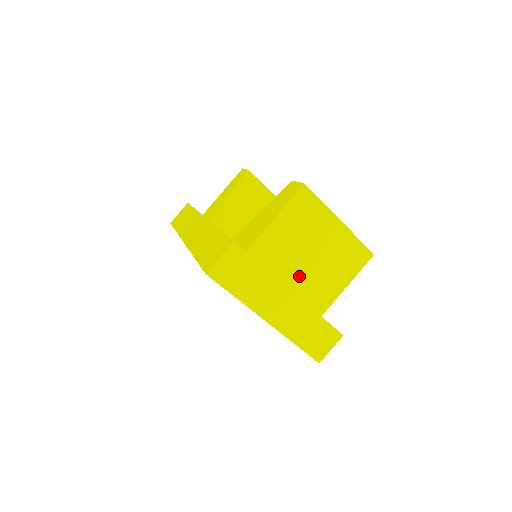
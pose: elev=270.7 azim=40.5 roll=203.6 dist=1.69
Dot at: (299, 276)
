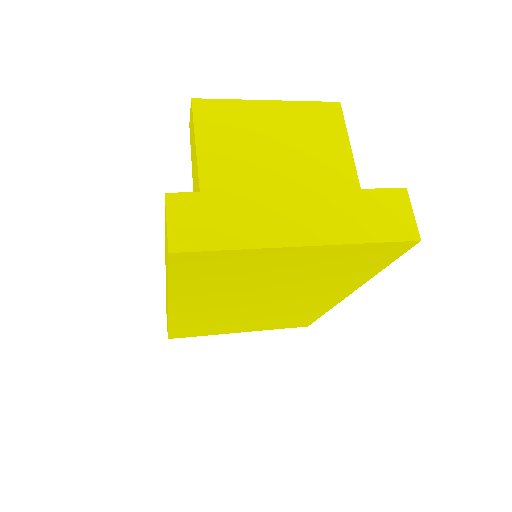
Dot at: (289, 183)
